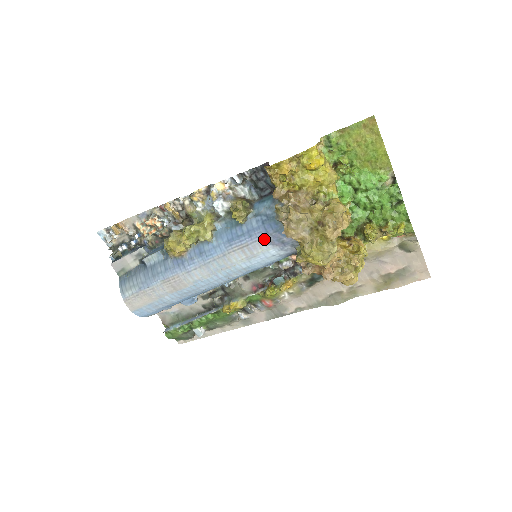
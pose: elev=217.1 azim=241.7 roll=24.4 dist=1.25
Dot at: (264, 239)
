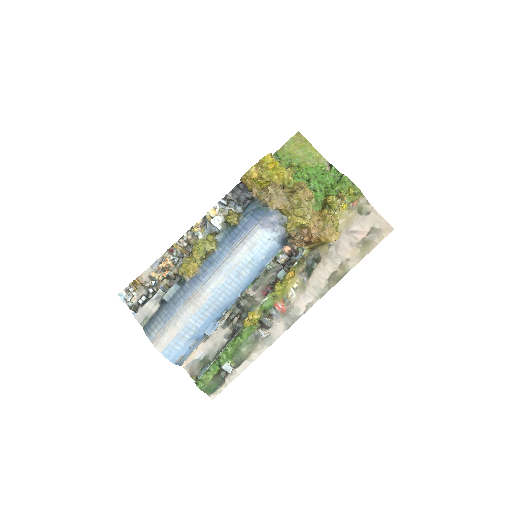
Dot at: (257, 226)
